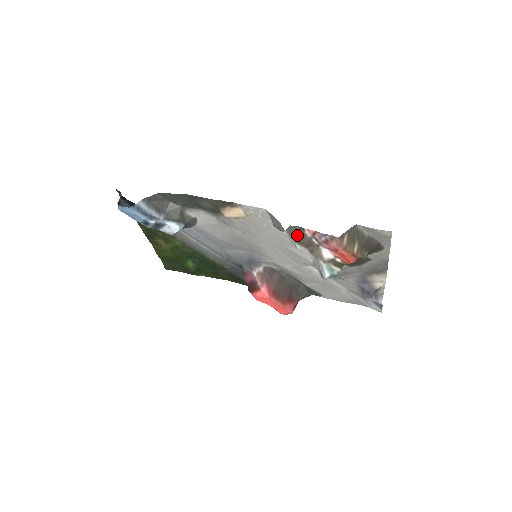
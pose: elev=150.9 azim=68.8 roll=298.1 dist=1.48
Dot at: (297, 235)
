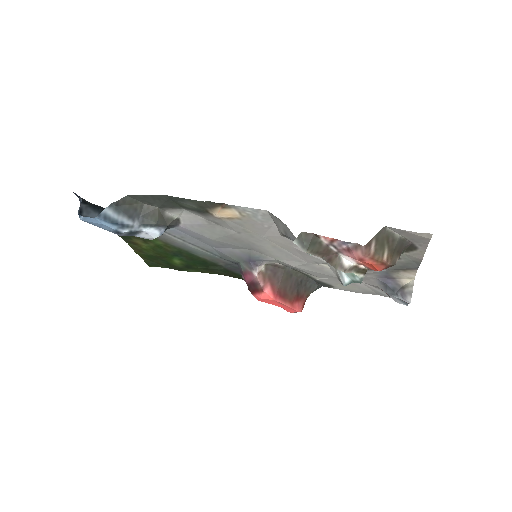
Dot at: (311, 244)
